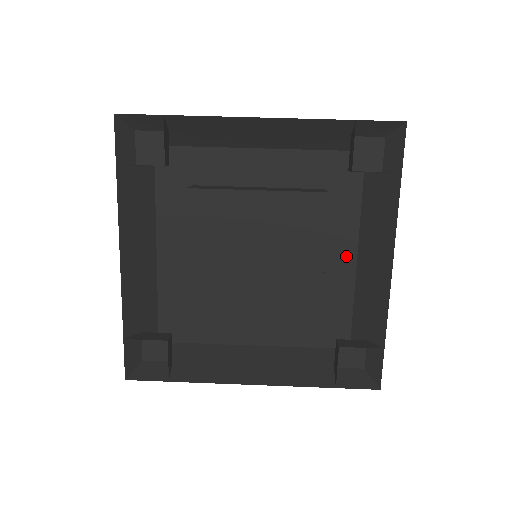
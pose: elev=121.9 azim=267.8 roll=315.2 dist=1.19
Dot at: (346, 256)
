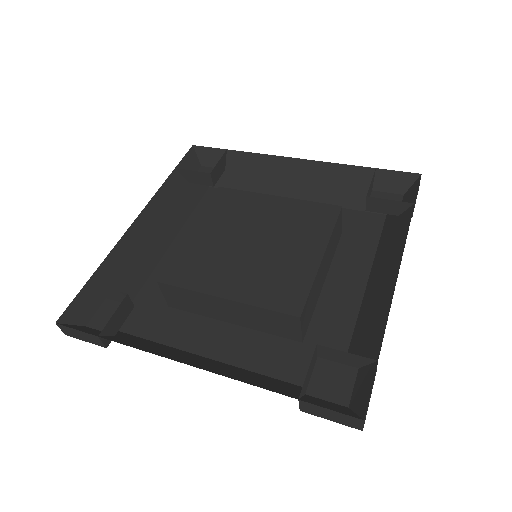
Dot at: (352, 290)
